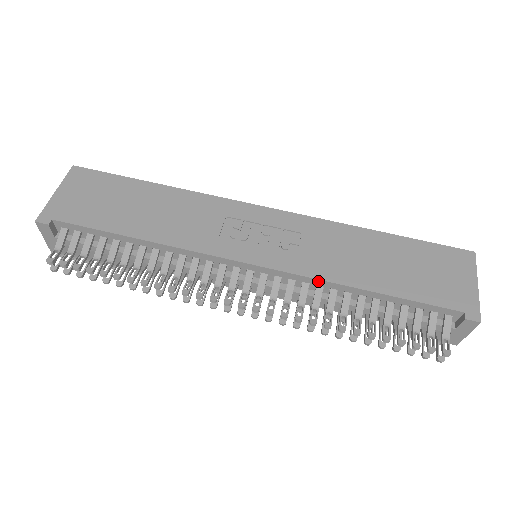
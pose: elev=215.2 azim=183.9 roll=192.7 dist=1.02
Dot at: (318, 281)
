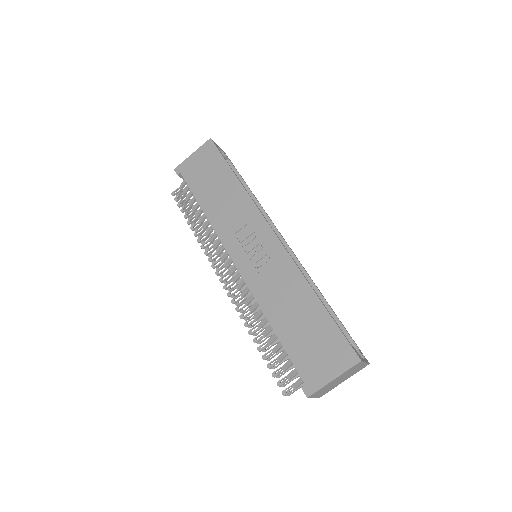
Dot at: (255, 298)
